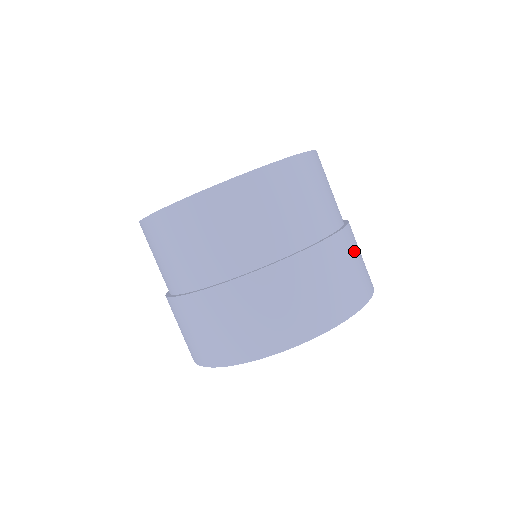
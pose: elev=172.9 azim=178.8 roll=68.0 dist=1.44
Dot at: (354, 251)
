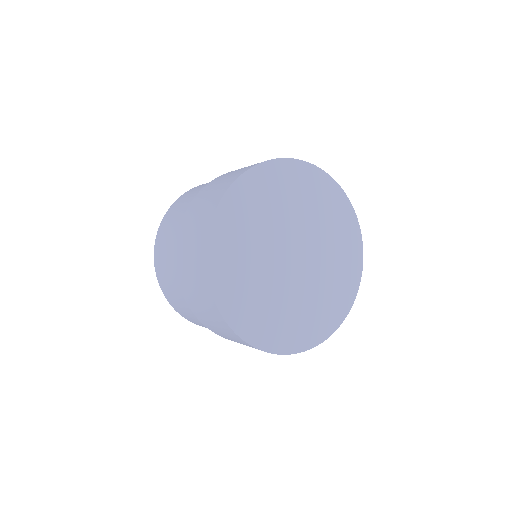
Dot at: occluded
